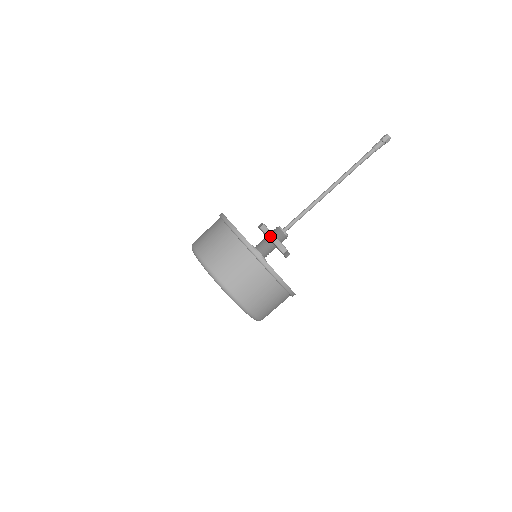
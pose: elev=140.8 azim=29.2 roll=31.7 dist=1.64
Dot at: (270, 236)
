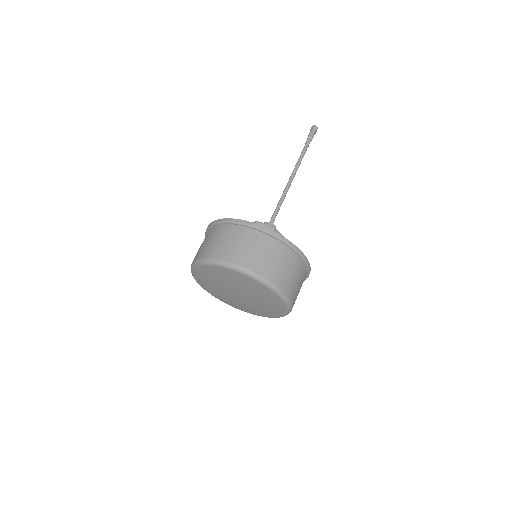
Dot at: occluded
